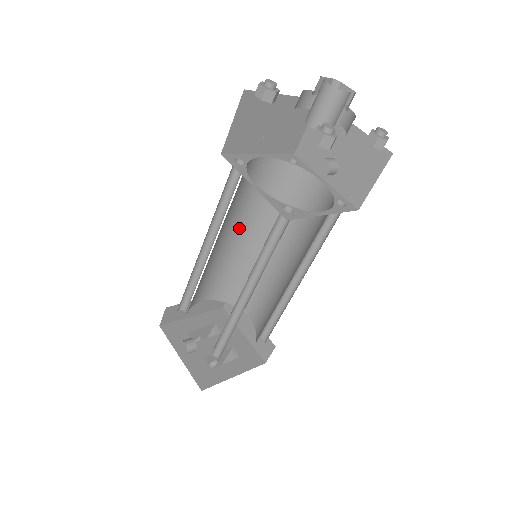
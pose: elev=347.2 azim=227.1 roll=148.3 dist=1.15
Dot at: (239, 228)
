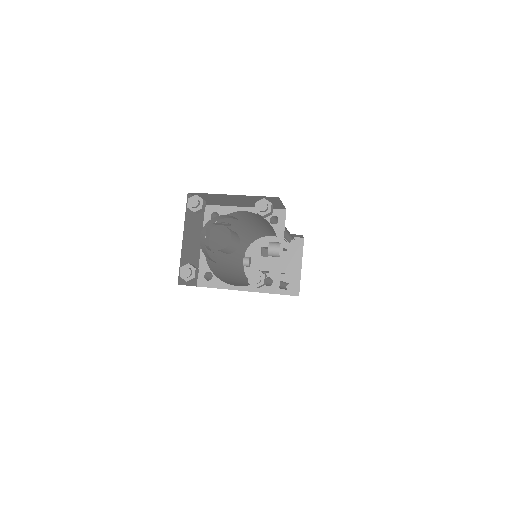
Dot at: (265, 225)
